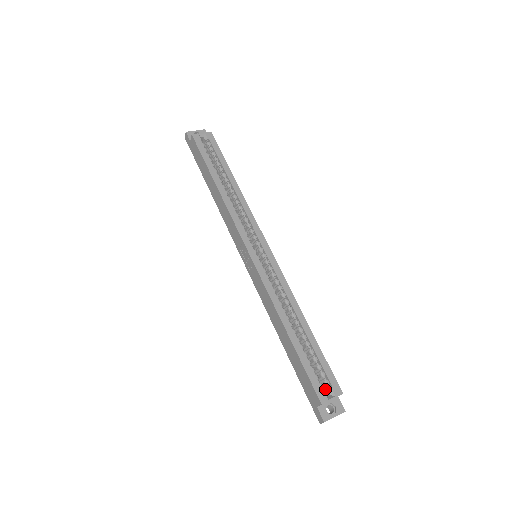
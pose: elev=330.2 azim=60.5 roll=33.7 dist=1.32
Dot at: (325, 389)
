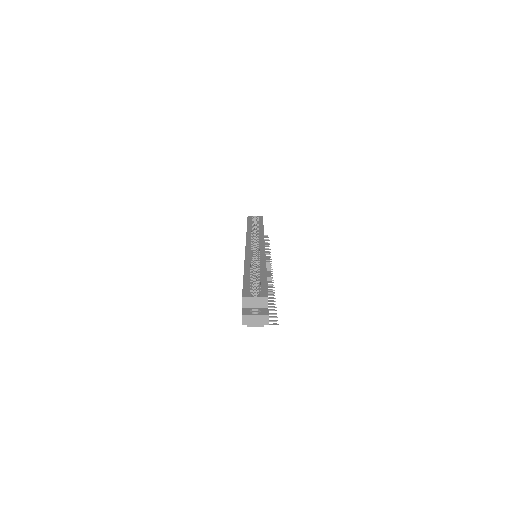
Dot at: occluded
